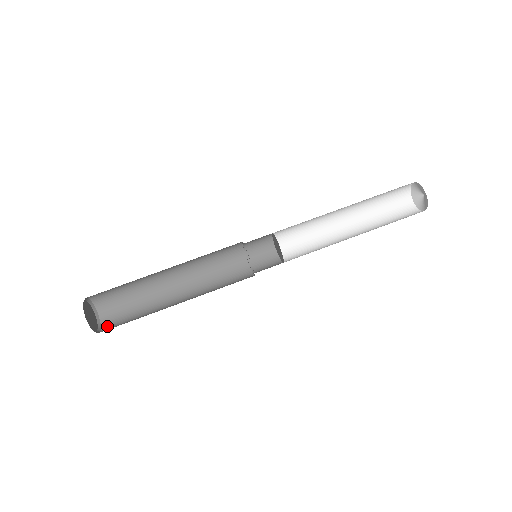
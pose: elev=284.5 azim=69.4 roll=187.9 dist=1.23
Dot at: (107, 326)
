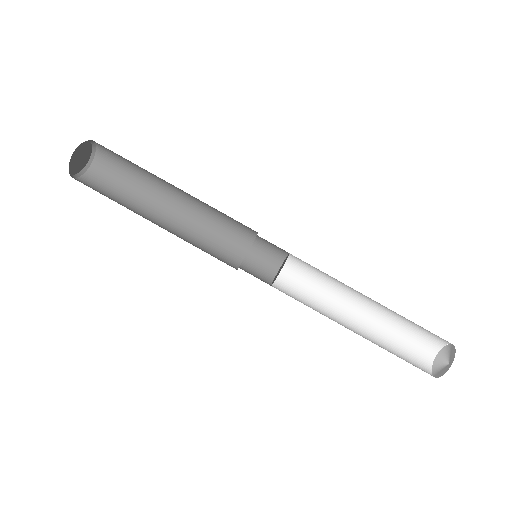
Dot at: (97, 168)
